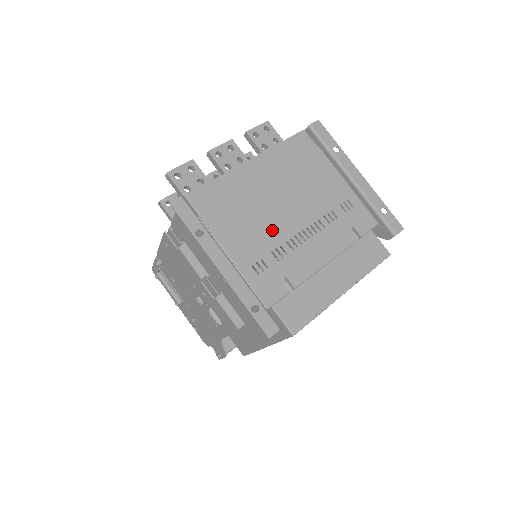
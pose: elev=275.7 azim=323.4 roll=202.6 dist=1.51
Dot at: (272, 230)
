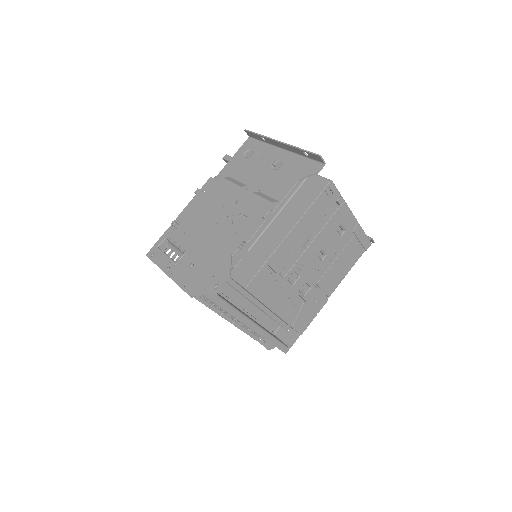
Dot at: occluded
